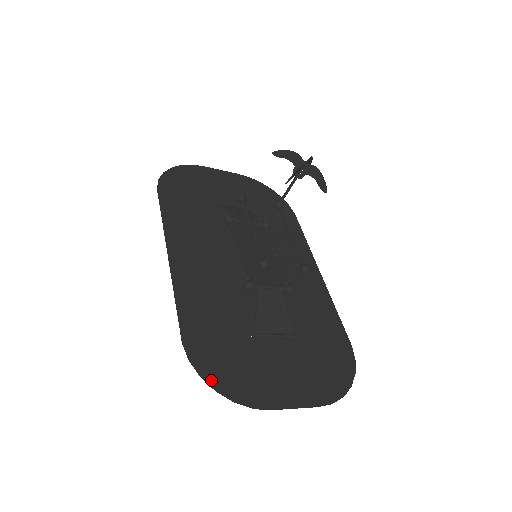
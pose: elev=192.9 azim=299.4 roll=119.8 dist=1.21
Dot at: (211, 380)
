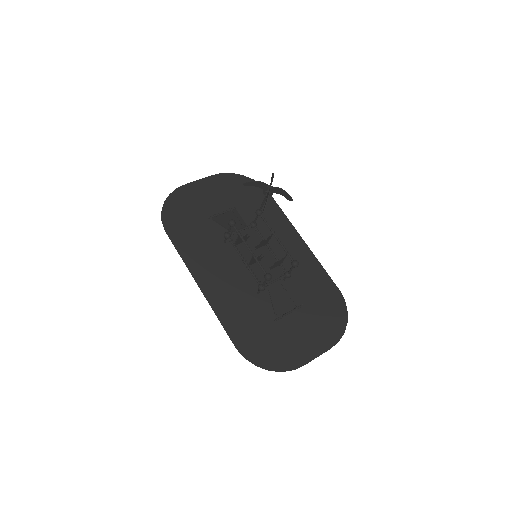
Dot at: (263, 365)
